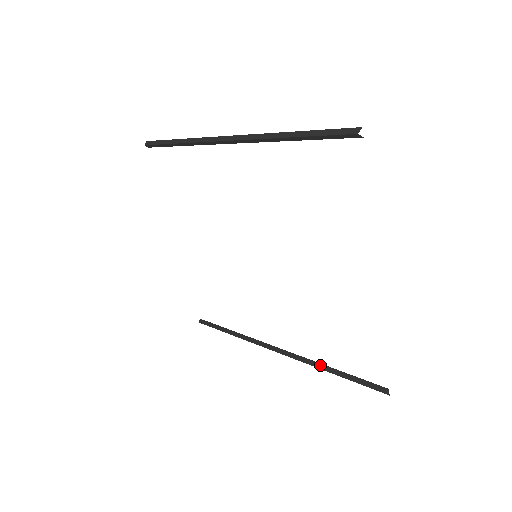
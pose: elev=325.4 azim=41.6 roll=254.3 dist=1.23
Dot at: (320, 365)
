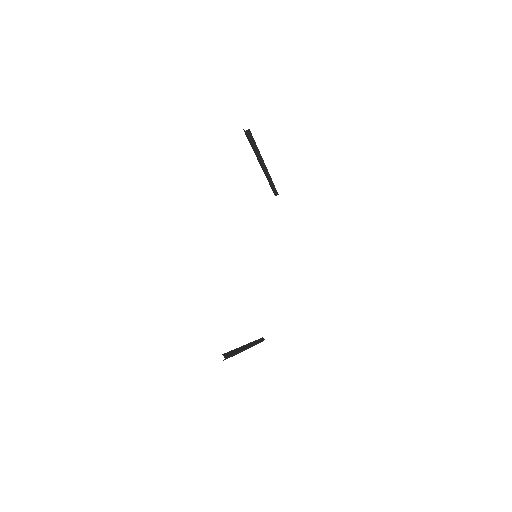
Dot at: (237, 348)
